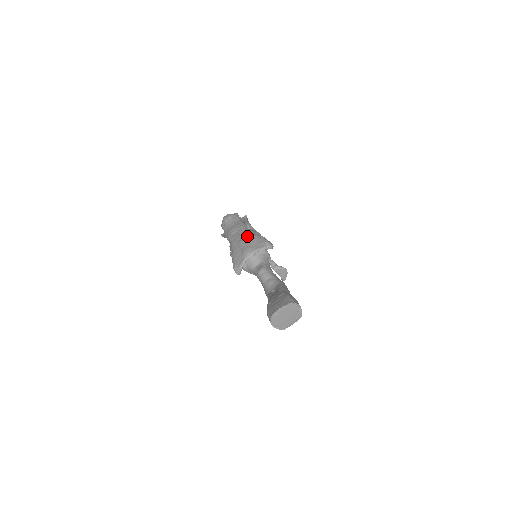
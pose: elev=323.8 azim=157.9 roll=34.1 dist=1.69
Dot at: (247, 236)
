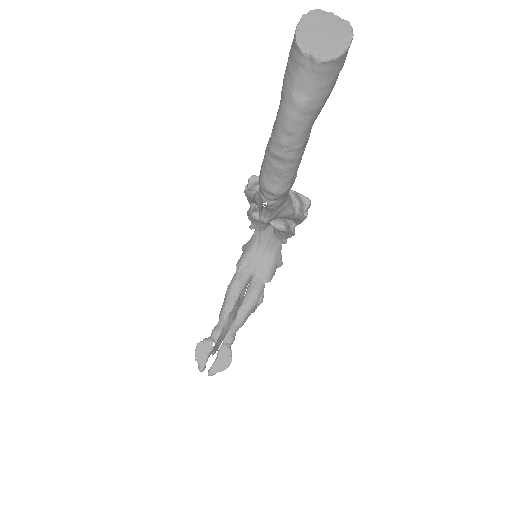
Dot at: occluded
